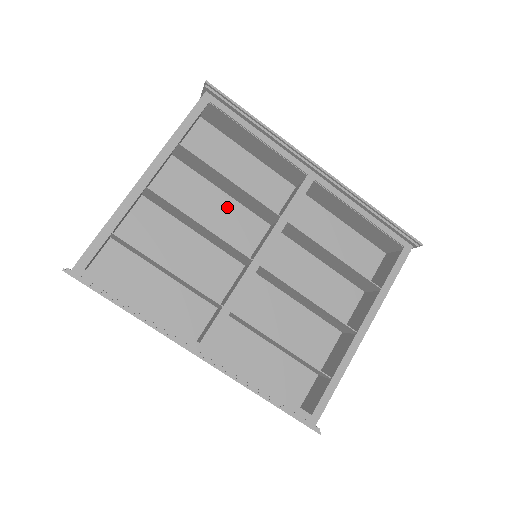
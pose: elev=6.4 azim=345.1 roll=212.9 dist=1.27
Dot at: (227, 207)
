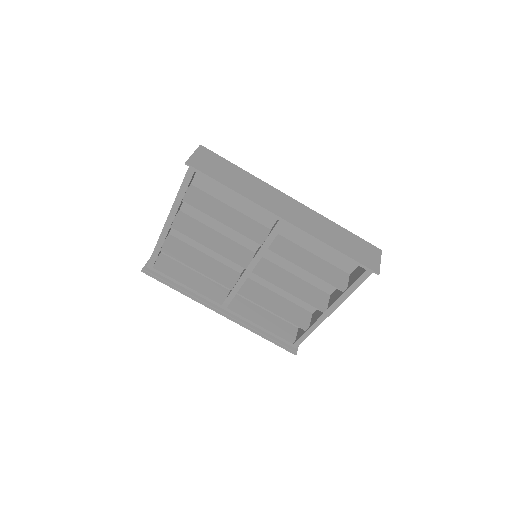
Dot at: occluded
